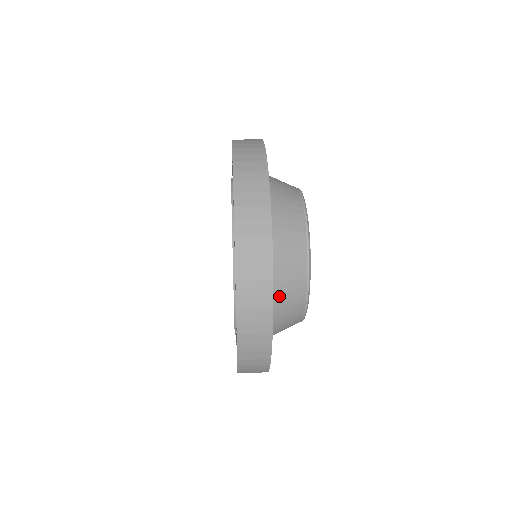
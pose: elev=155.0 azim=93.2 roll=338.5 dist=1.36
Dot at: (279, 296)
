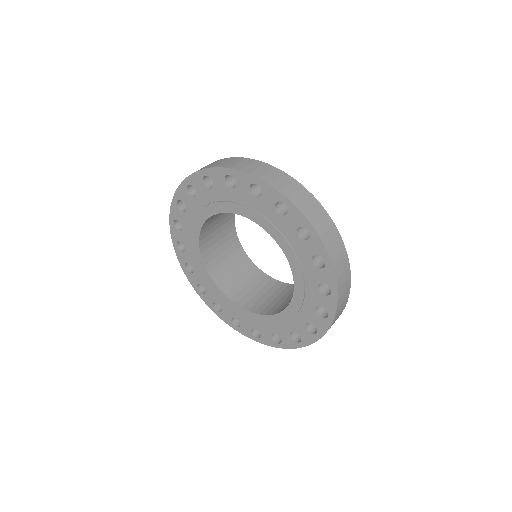
Dot at: occluded
